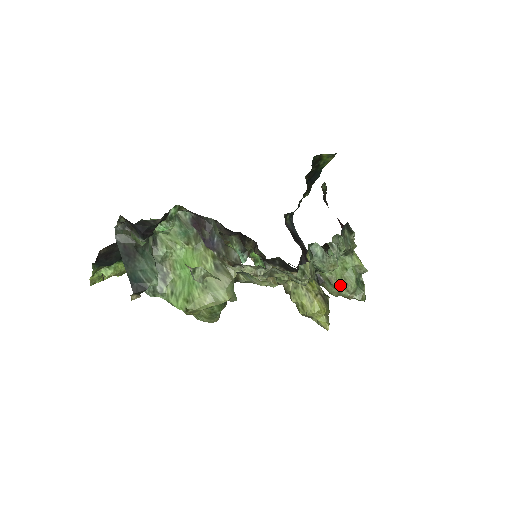
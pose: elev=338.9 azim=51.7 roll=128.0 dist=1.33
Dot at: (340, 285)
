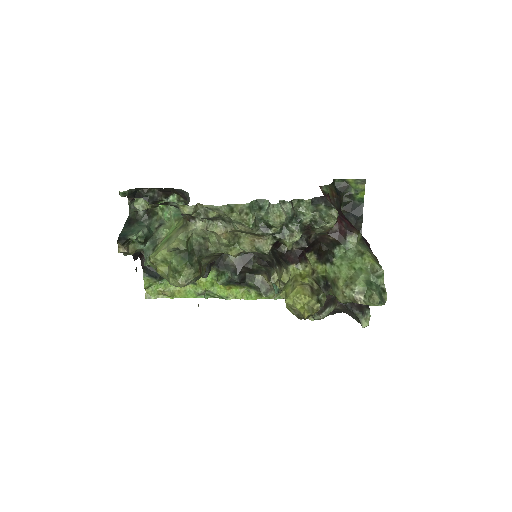
Dot at: (343, 284)
